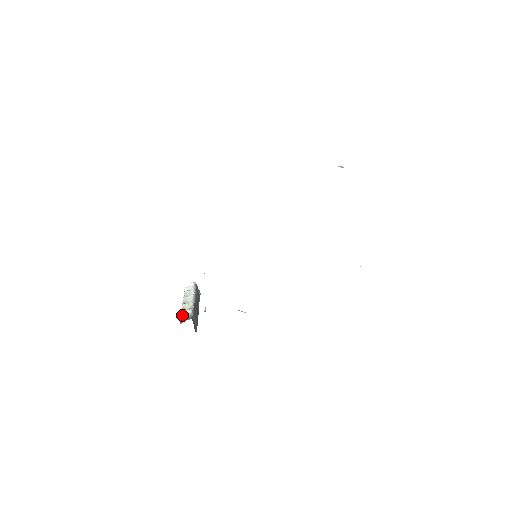
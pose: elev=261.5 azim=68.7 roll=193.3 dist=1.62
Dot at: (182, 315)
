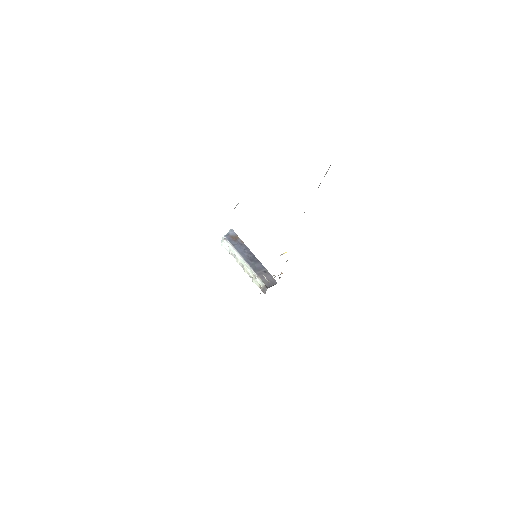
Dot at: (257, 284)
